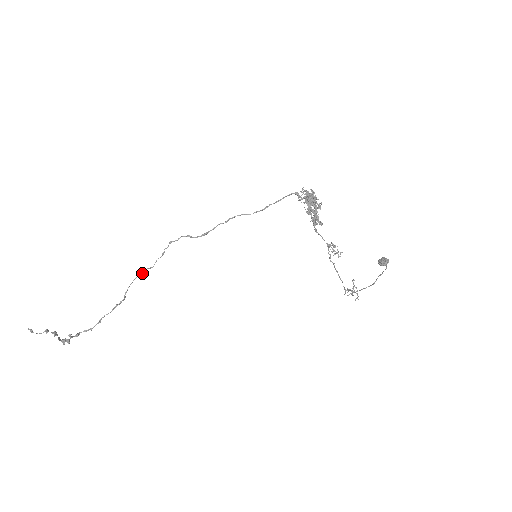
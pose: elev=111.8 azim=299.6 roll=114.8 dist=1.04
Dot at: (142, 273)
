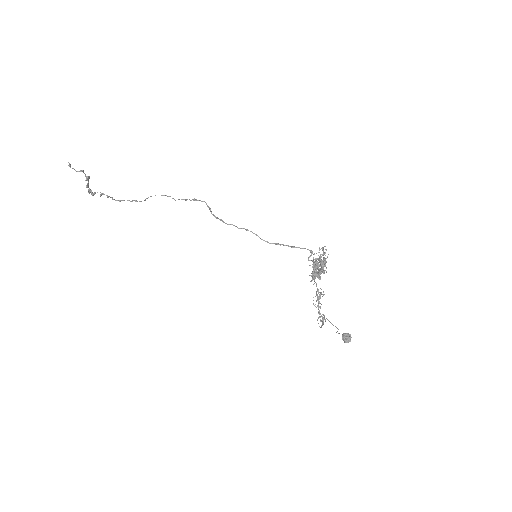
Dot at: (166, 195)
